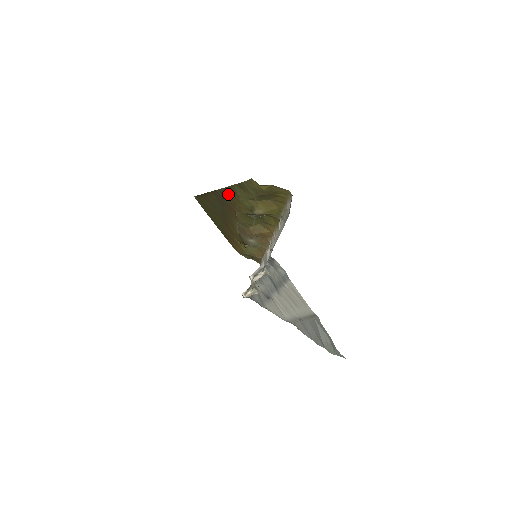
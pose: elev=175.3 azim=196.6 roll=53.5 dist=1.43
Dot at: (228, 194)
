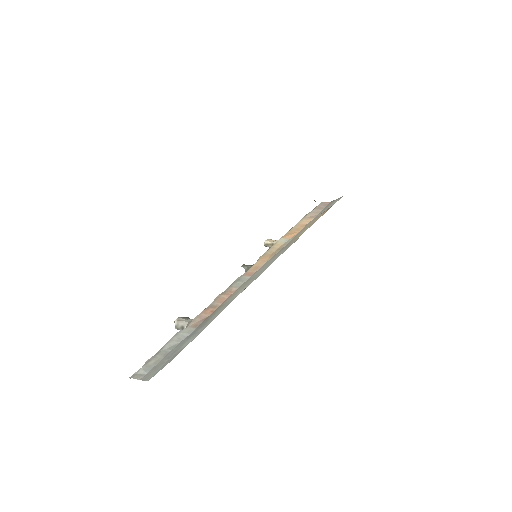
Dot at: occluded
